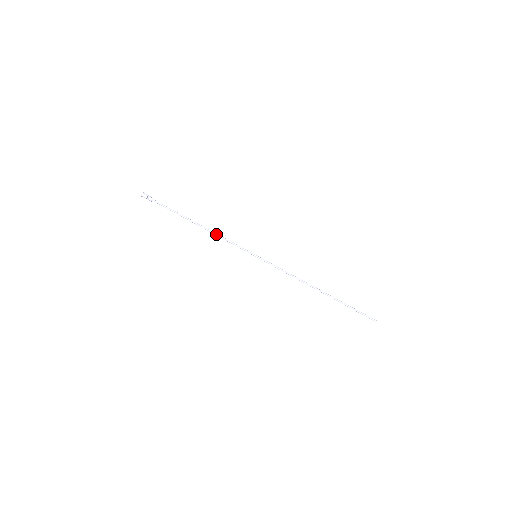
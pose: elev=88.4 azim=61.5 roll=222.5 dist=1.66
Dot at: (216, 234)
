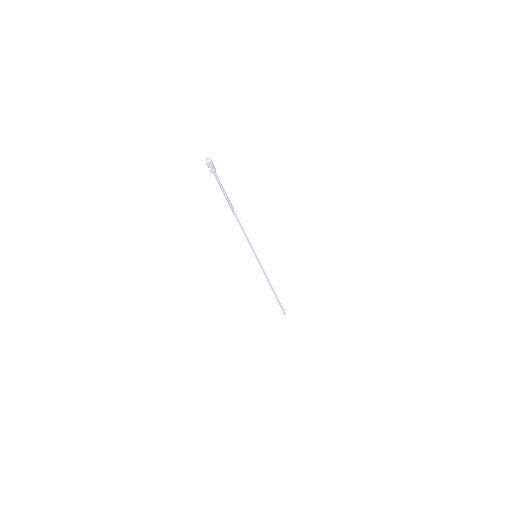
Dot at: (243, 229)
